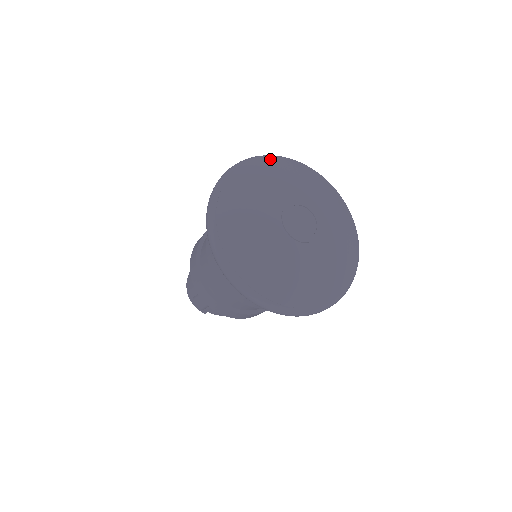
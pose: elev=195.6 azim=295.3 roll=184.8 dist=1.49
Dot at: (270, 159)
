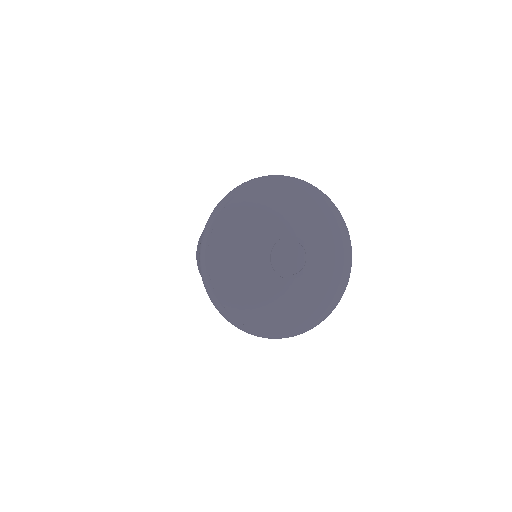
Dot at: (259, 186)
